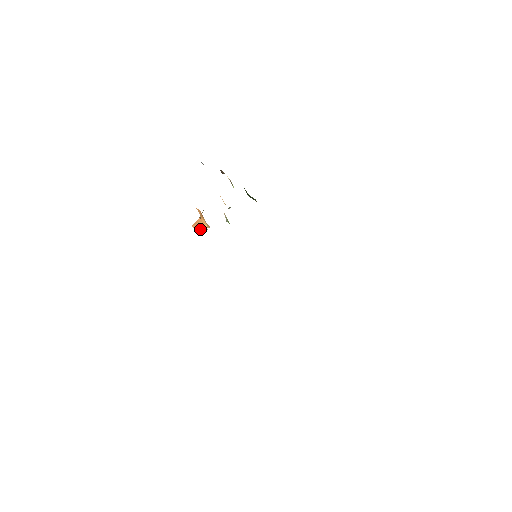
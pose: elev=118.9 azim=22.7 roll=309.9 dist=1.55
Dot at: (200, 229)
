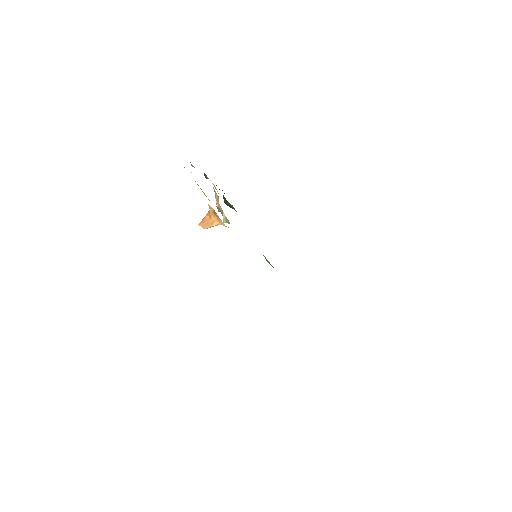
Dot at: (210, 227)
